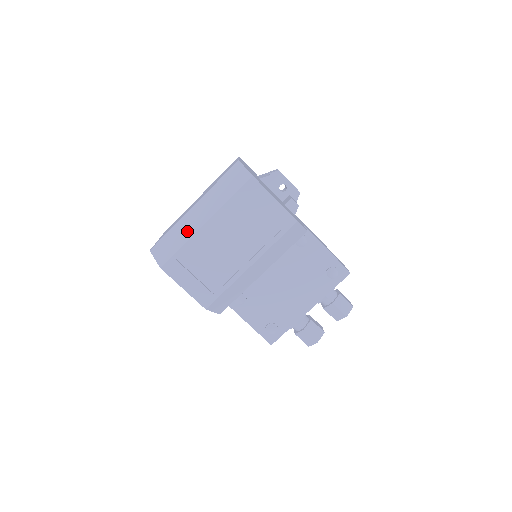
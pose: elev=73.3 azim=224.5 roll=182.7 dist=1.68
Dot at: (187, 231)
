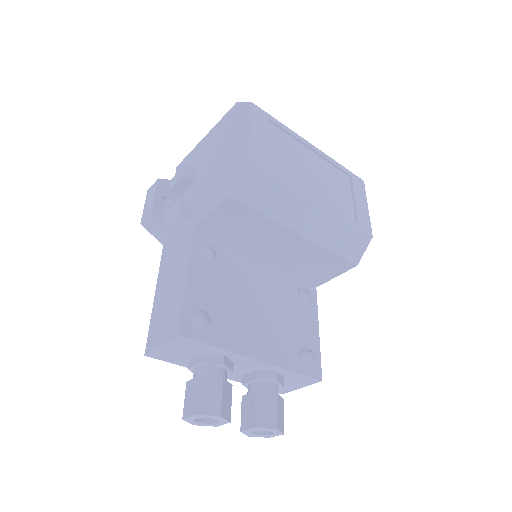
Dot at: occluded
